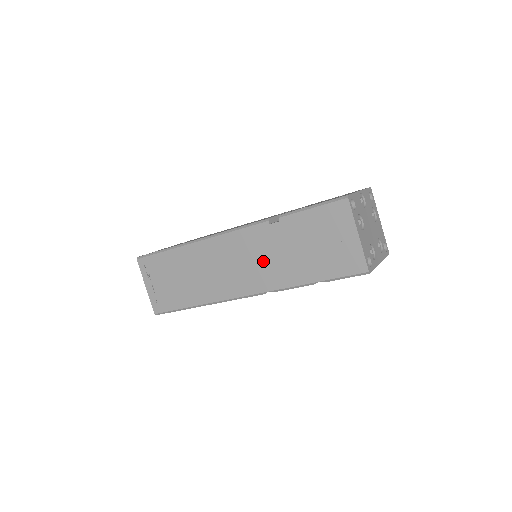
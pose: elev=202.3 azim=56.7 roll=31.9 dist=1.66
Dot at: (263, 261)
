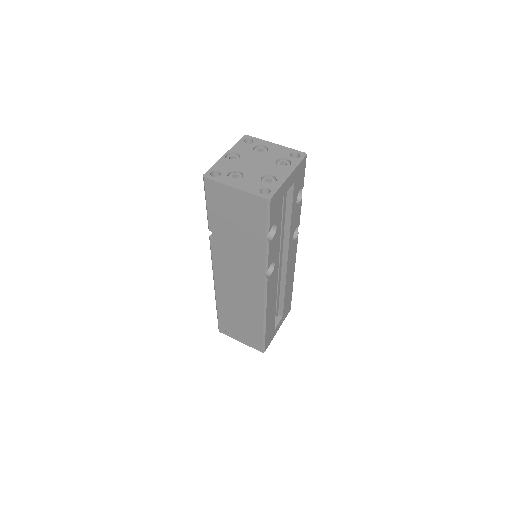
Dot at: (239, 262)
